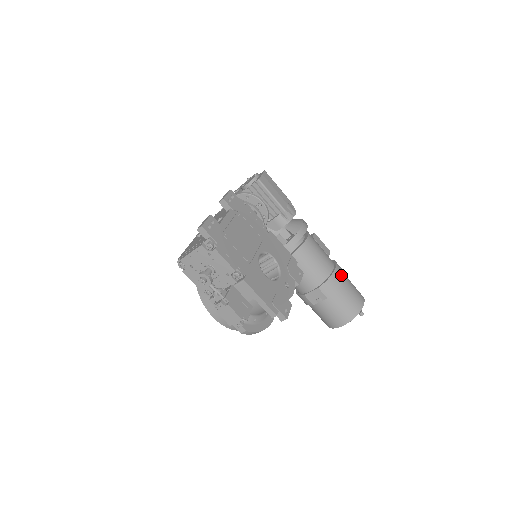
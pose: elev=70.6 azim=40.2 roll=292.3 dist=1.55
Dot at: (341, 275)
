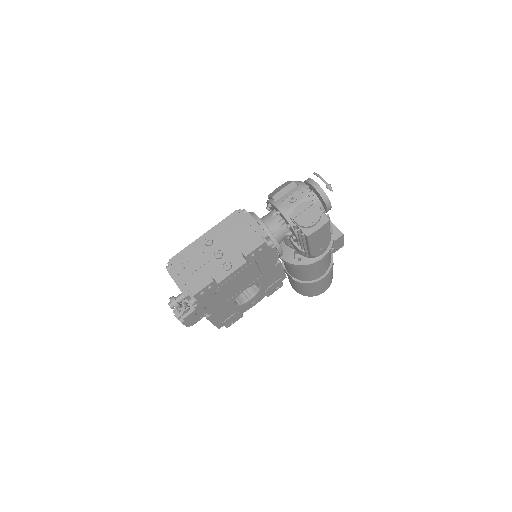
Dot at: (321, 282)
